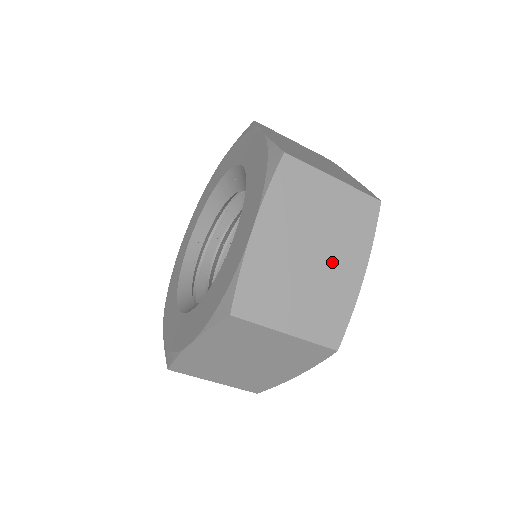
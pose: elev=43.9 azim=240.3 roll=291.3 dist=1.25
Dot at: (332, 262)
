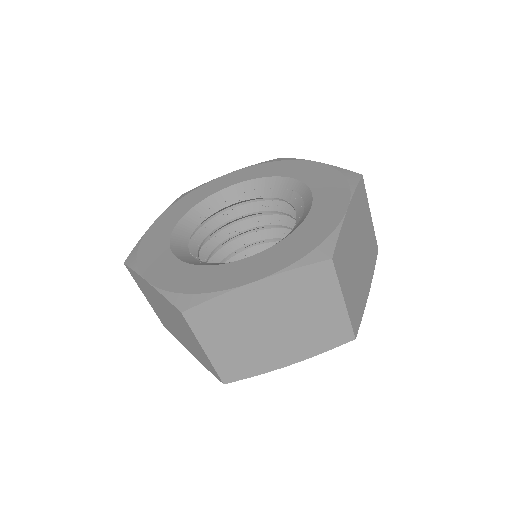
Dot at: (363, 269)
